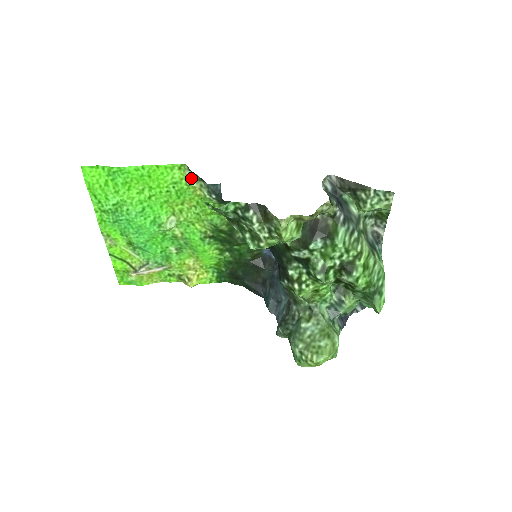
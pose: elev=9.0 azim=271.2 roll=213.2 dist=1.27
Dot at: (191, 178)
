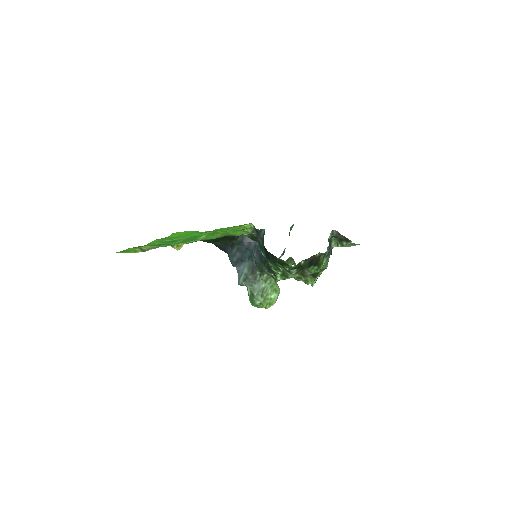
Dot at: occluded
